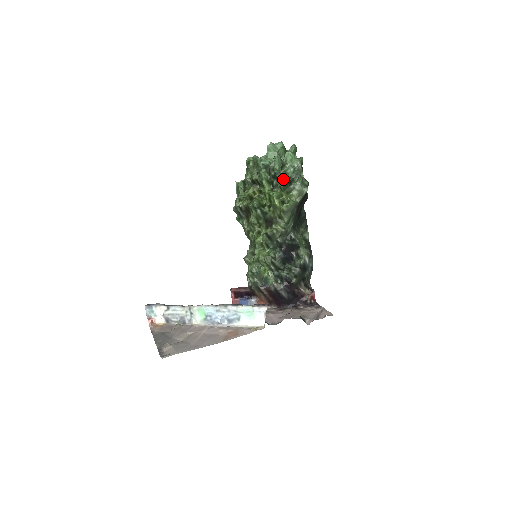
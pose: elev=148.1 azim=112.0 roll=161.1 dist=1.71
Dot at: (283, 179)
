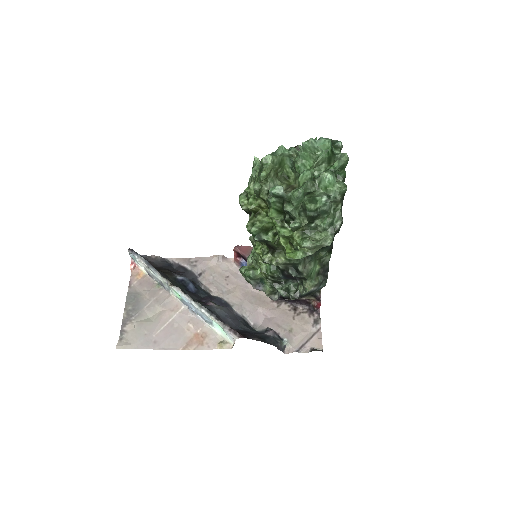
Dot at: (295, 227)
